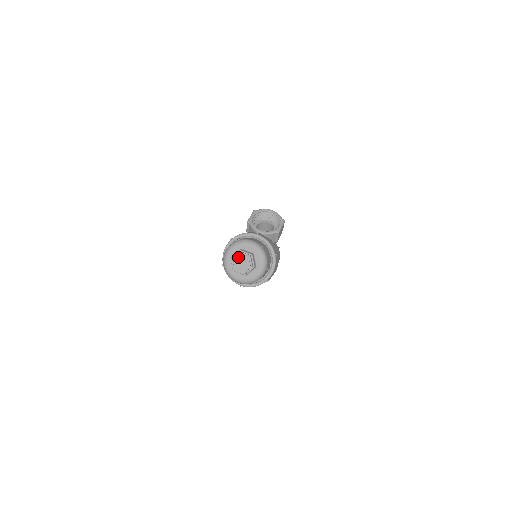
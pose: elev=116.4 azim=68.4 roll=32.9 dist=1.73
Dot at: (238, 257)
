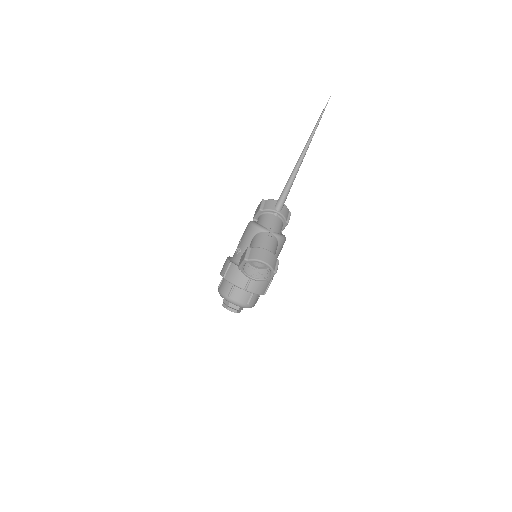
Dot at: (227, 308)
